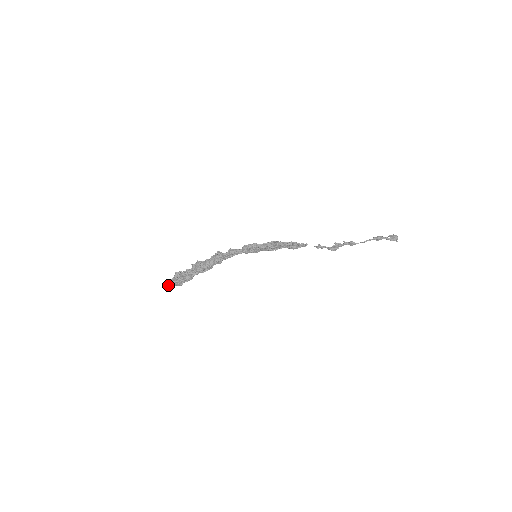
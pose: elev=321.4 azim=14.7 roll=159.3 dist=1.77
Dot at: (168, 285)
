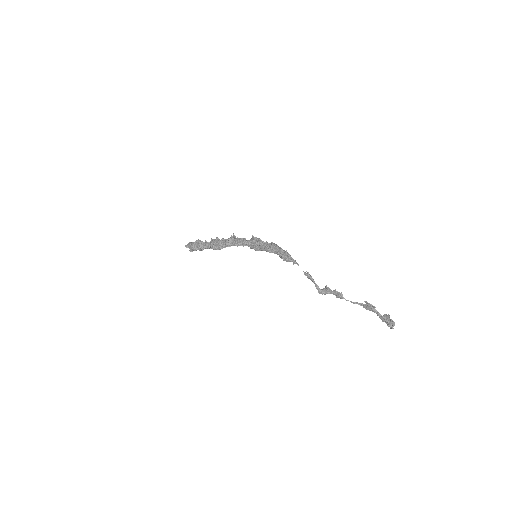
Dot at: (186, 246)
